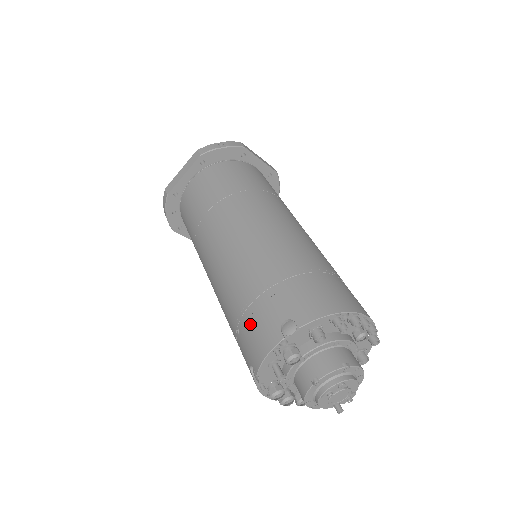
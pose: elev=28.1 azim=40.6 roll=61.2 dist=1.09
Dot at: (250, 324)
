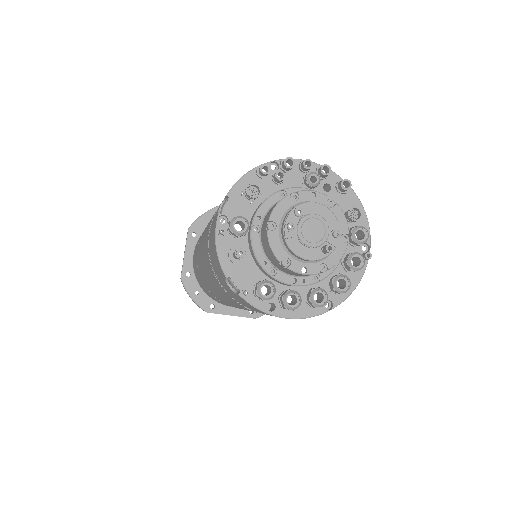
Dot at: (210, 250)
